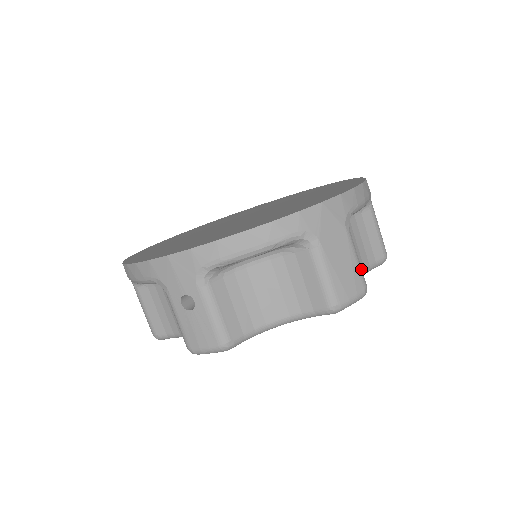
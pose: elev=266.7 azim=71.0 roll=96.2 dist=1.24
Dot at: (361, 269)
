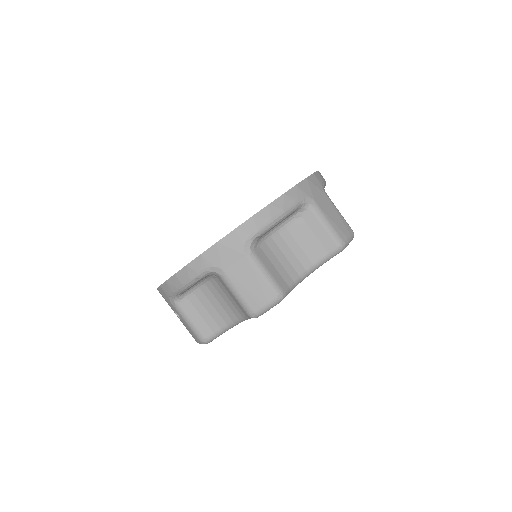
Dot at: (271, 281)
